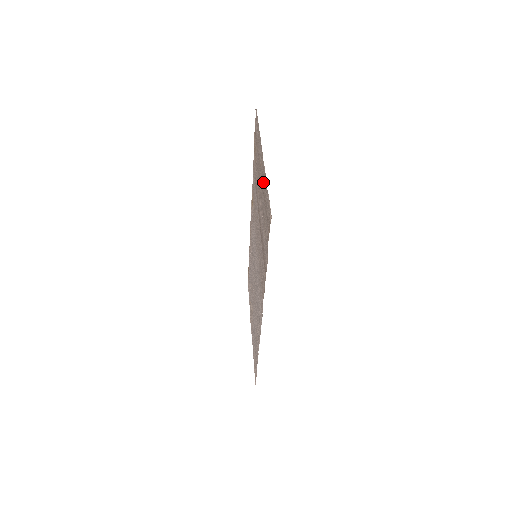
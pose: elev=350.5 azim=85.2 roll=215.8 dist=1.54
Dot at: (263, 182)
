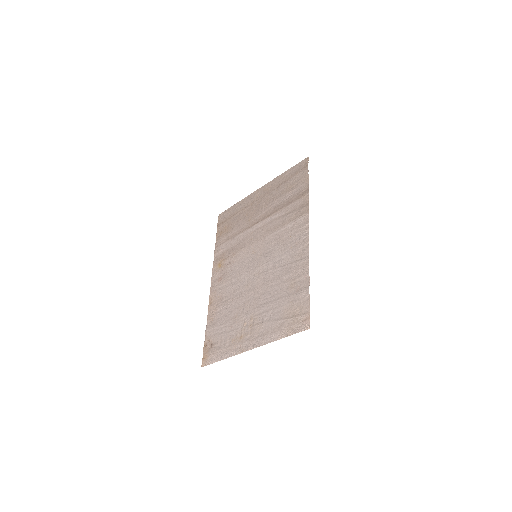
Dot at: (270, 189)
